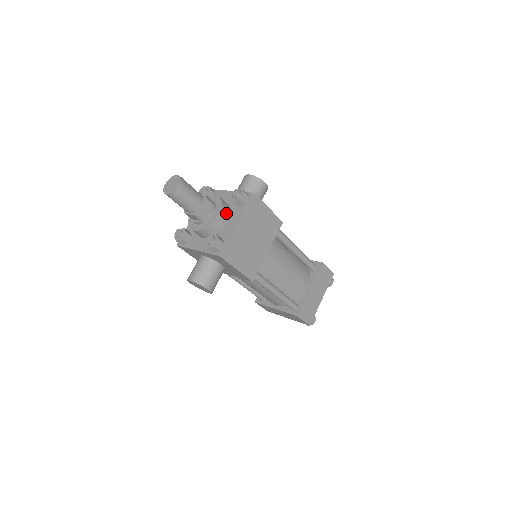
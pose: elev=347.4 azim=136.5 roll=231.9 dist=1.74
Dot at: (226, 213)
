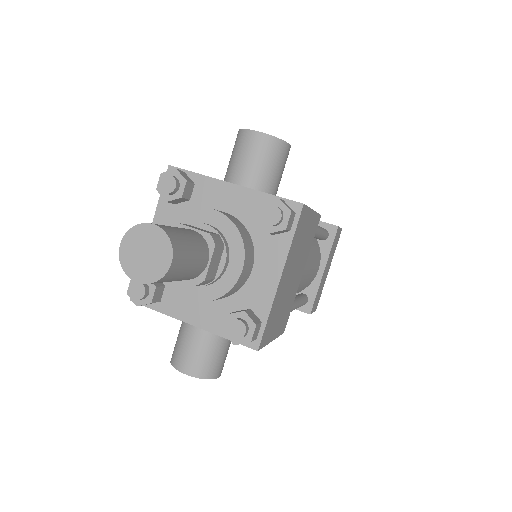
Dot at: (250, 254)
